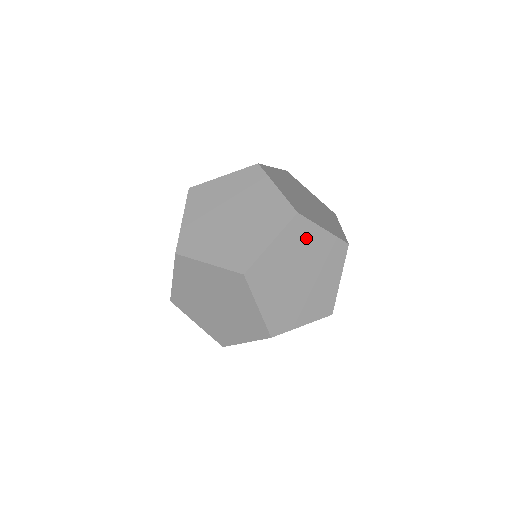
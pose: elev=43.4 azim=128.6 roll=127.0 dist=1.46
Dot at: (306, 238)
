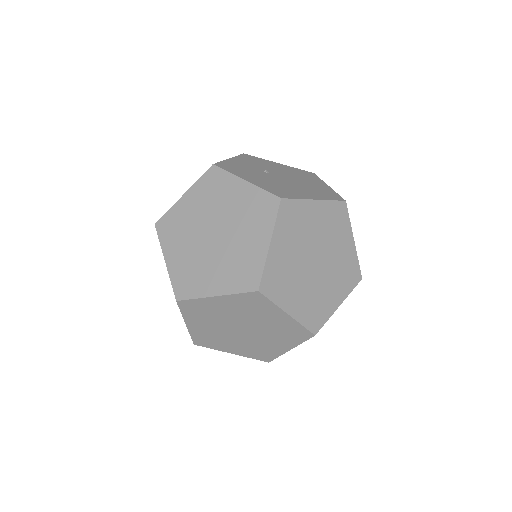
Dot at: occluded
